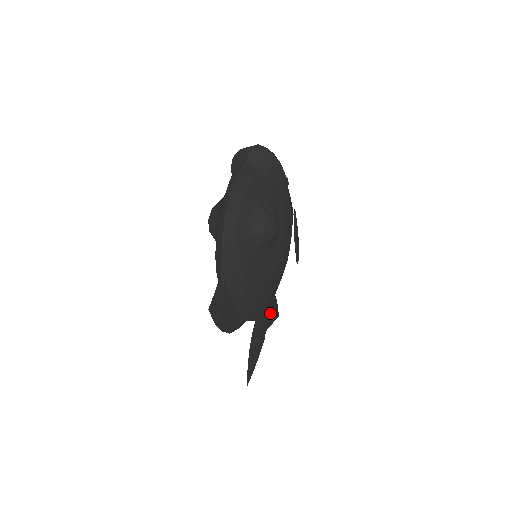
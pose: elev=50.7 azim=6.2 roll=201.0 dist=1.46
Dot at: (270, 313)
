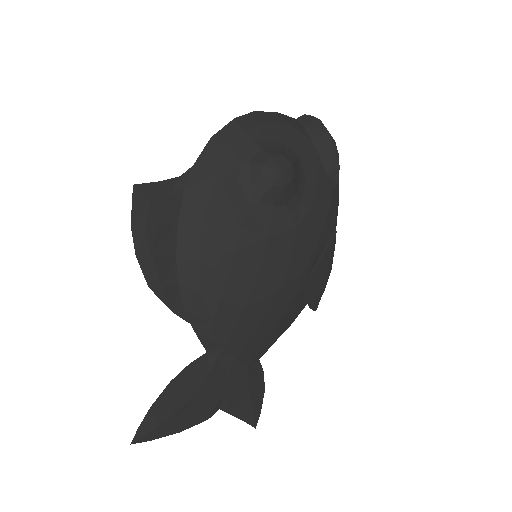
Dot at: (240, 385)
